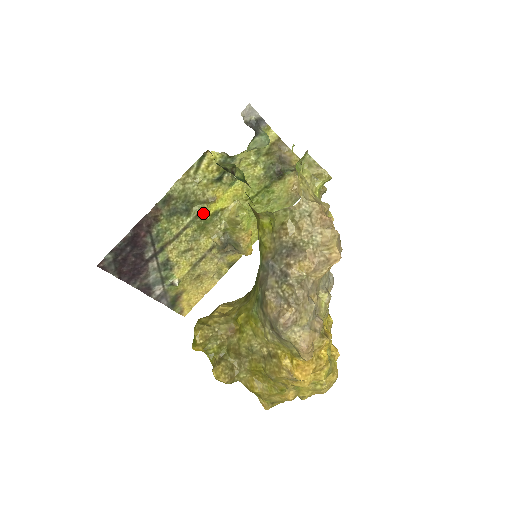
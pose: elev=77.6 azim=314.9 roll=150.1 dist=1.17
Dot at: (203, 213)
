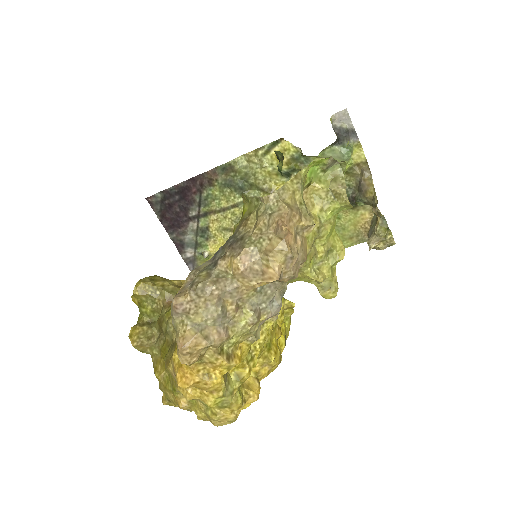
Dot at: occluded
